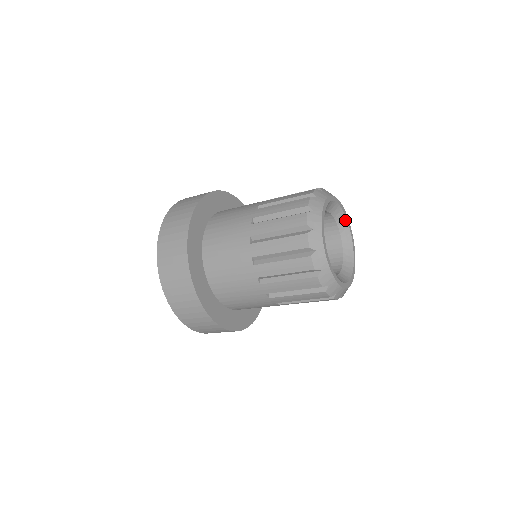
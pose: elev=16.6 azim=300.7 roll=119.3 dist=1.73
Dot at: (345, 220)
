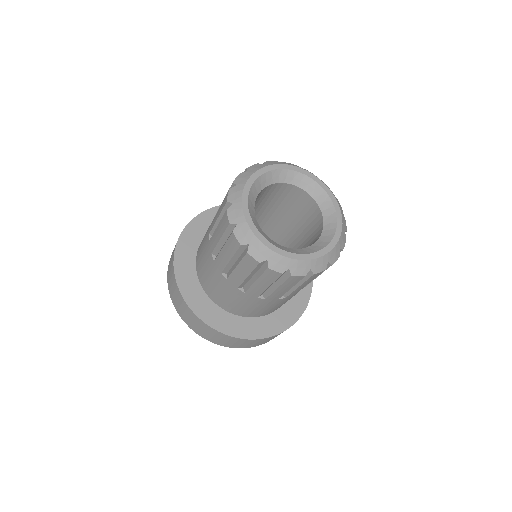
Dot at: (334, 213)
